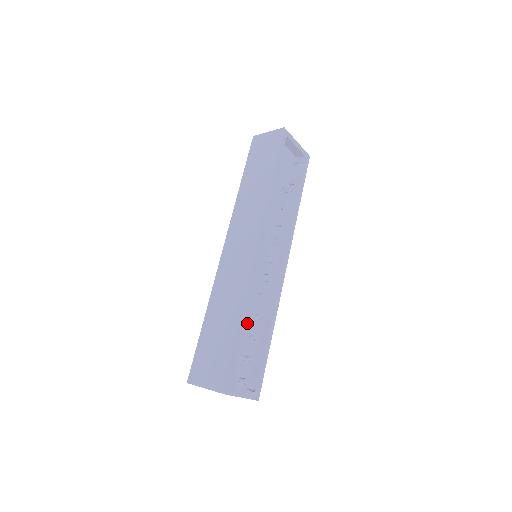
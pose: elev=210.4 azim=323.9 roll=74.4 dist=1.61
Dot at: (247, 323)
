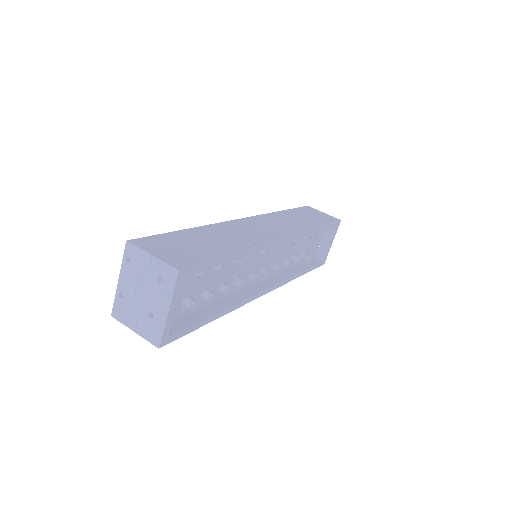
Dot at: (218, 277)
